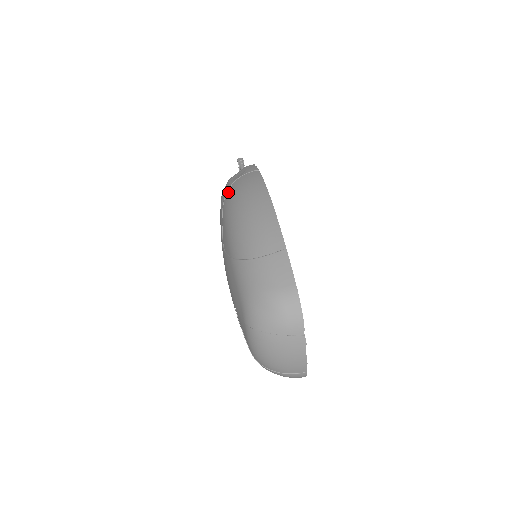
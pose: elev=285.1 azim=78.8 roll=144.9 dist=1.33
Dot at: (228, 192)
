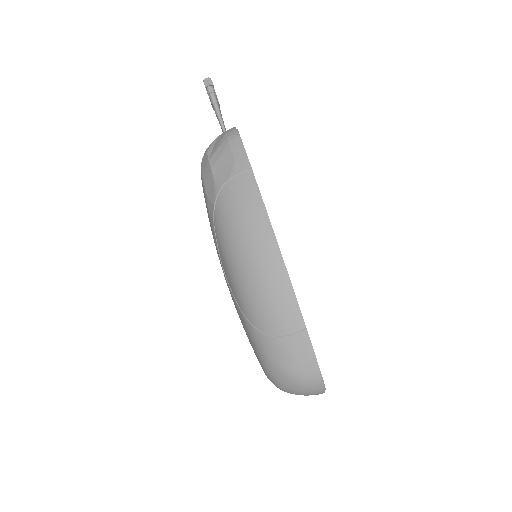
Dot at: (217, 205)
